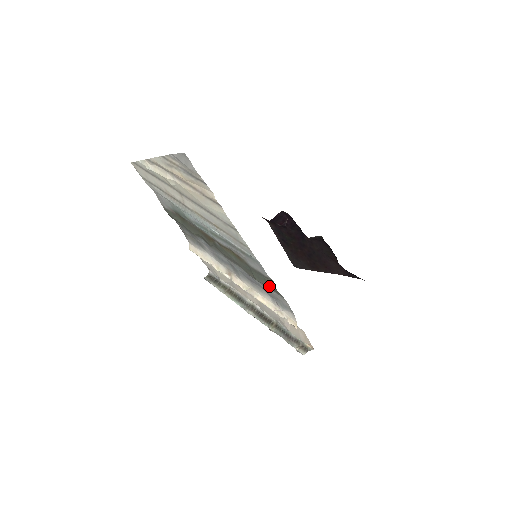
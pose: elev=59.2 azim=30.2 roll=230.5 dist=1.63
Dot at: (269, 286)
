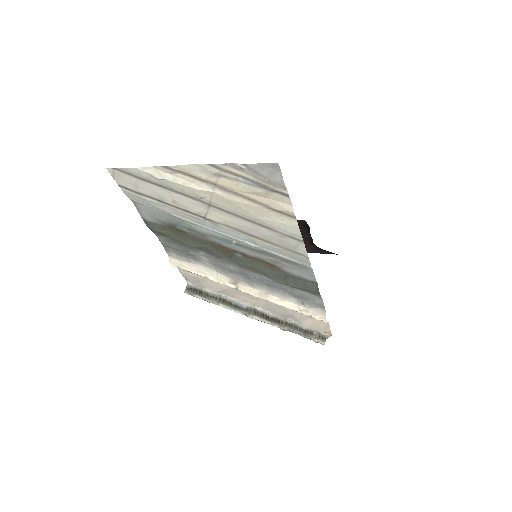
Dot at: (307, 289)
